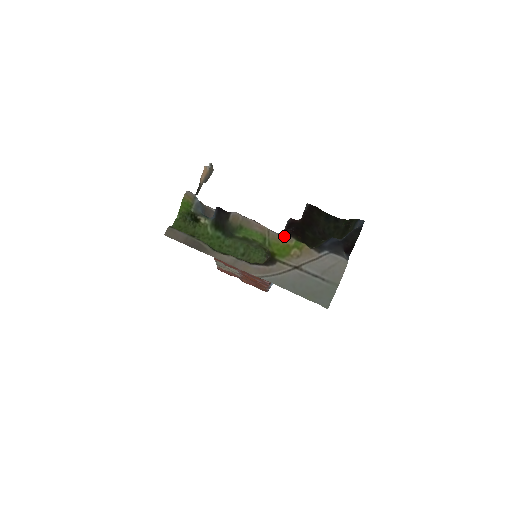
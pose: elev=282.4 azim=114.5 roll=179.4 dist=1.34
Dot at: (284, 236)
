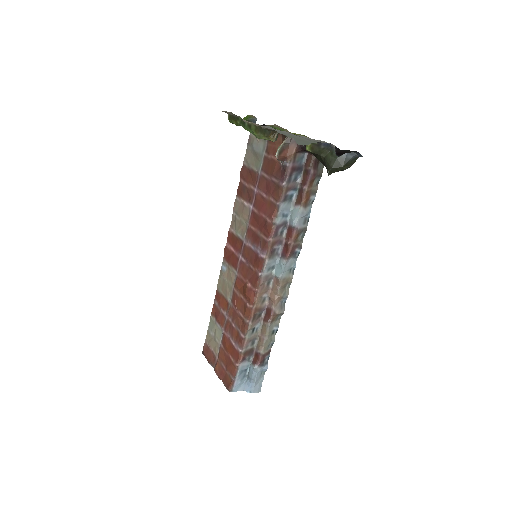
Dot at: occluded
